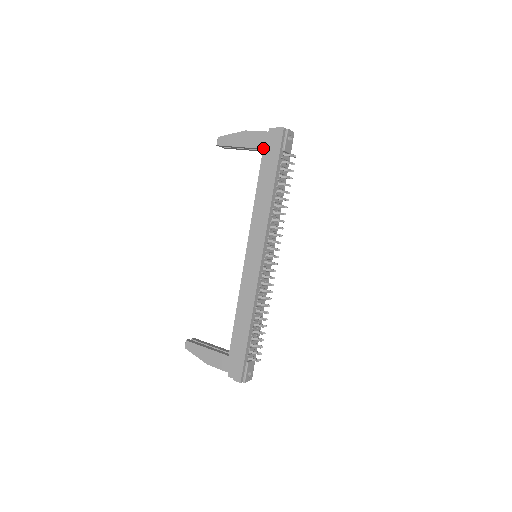
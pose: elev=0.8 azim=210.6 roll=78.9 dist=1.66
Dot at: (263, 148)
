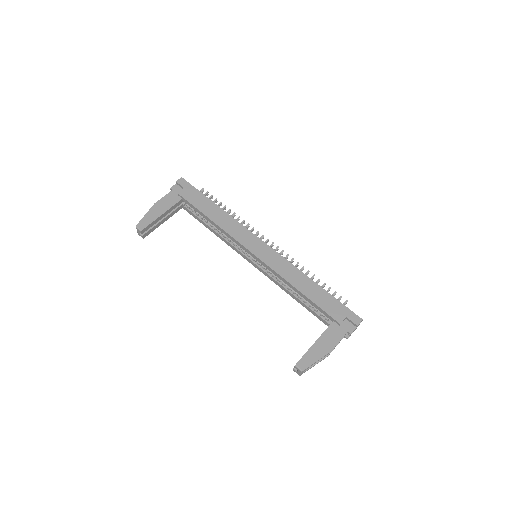
Dot at: (182, 197)
